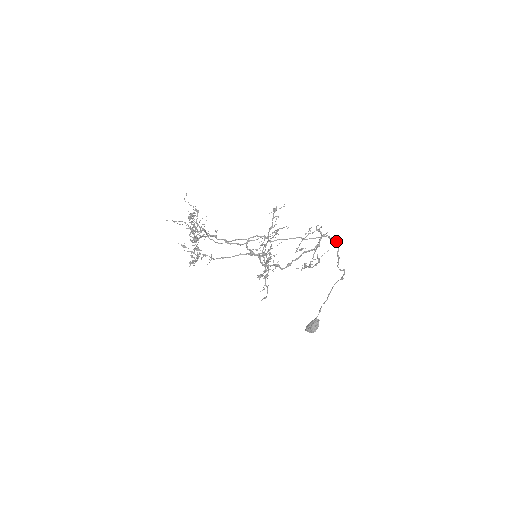
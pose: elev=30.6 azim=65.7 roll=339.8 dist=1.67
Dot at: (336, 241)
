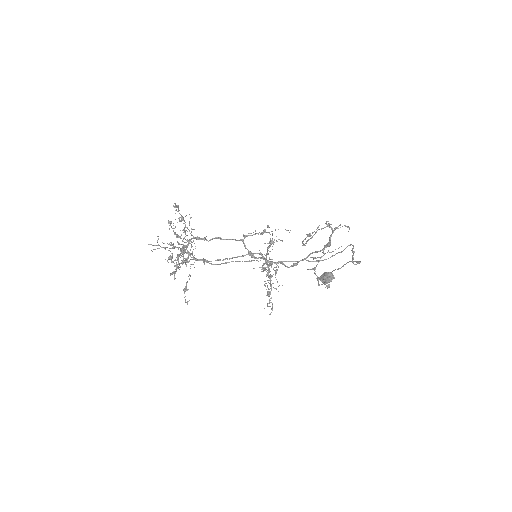
Dot at: (350, 245)
